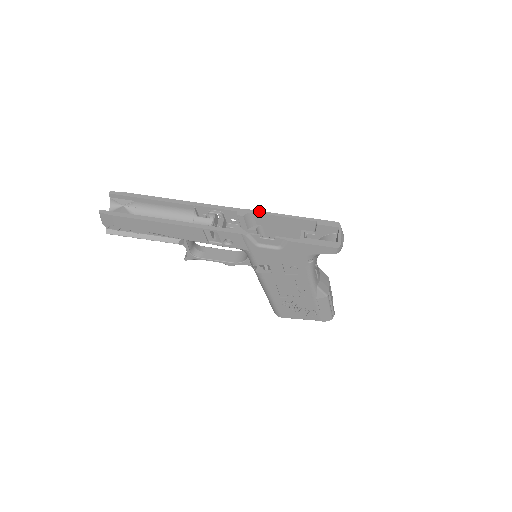
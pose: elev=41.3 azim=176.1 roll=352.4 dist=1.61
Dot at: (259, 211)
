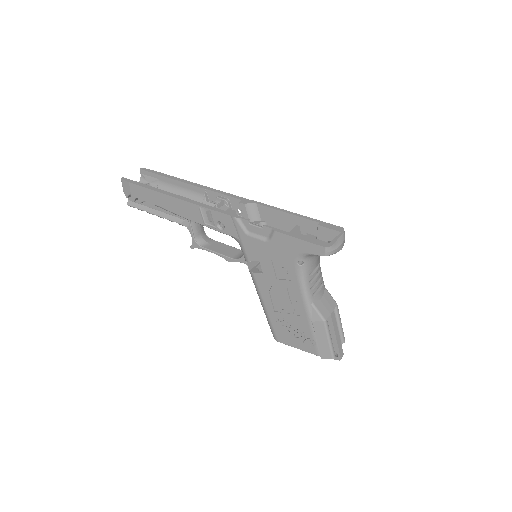
Dot at: (264, 204)
